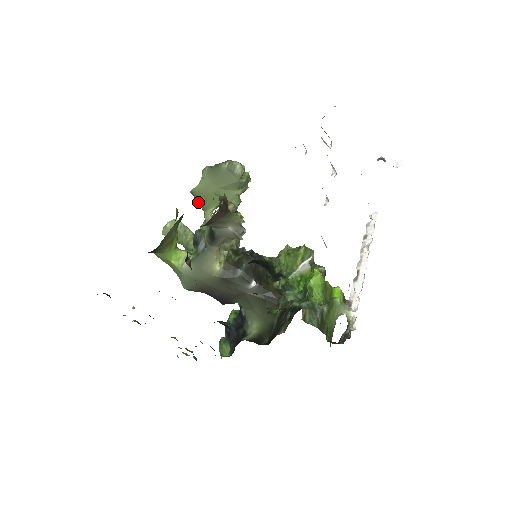
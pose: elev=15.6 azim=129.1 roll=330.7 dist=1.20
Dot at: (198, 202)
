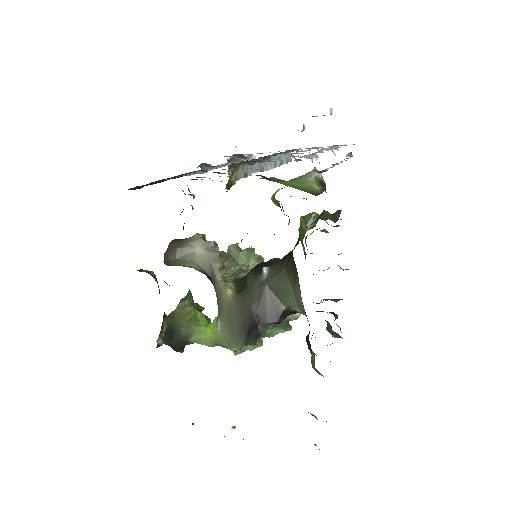
Dot at: occluded
